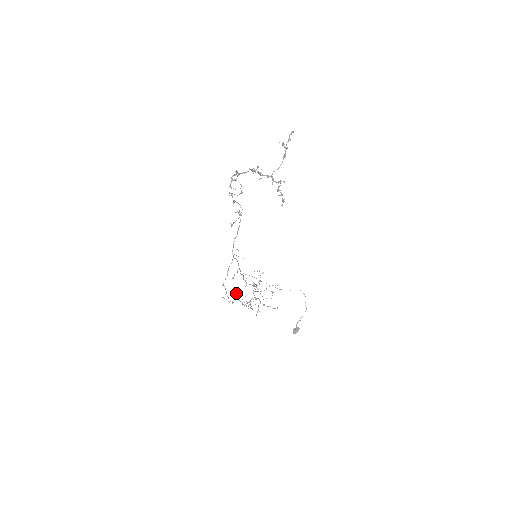
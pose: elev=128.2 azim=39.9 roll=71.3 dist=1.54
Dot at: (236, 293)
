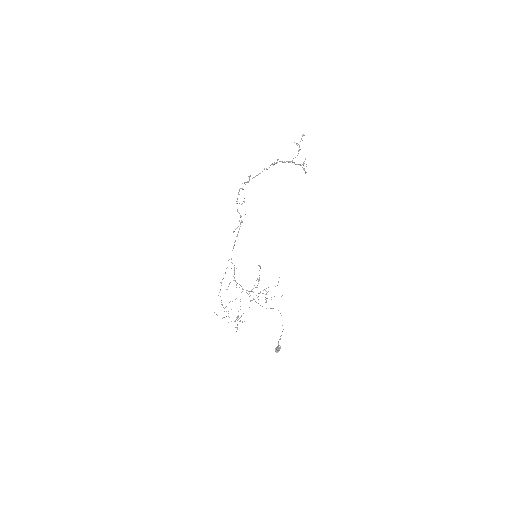
Dot at: (232, 301)
